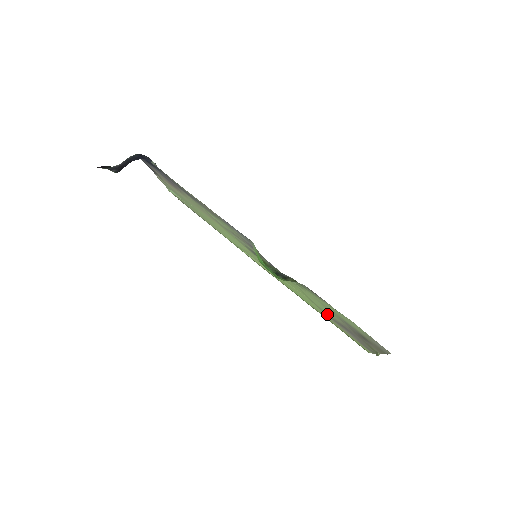
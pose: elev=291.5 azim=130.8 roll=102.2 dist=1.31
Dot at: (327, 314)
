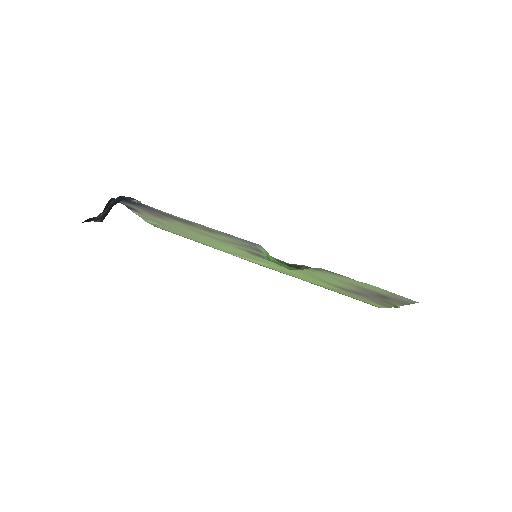
Dot at: (338, 287)
